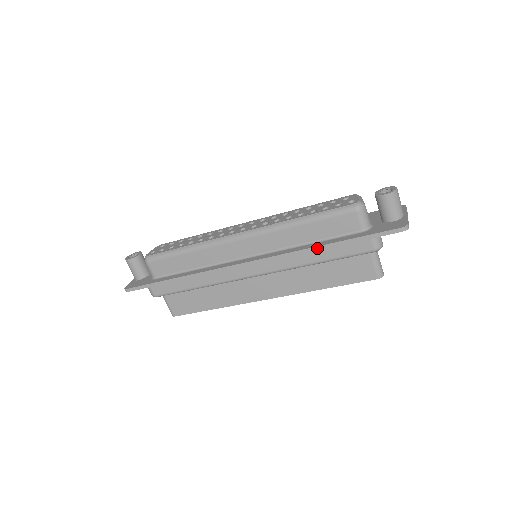
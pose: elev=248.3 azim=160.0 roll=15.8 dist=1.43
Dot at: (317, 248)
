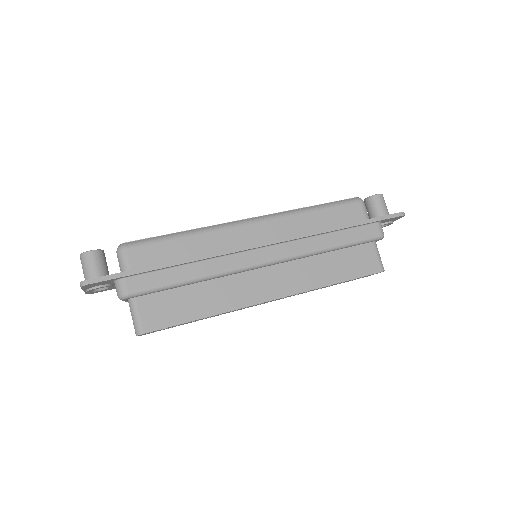
Dot at: (334, 228)
